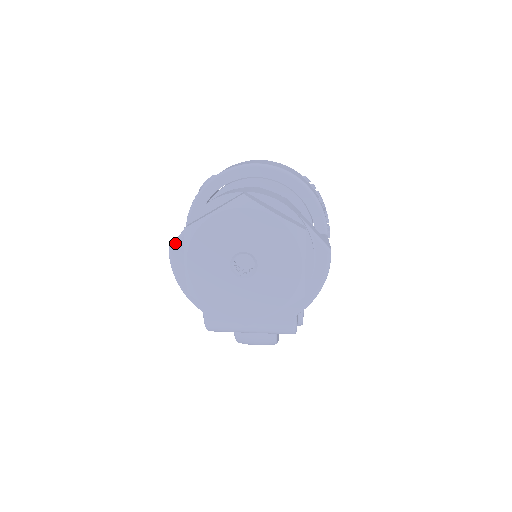
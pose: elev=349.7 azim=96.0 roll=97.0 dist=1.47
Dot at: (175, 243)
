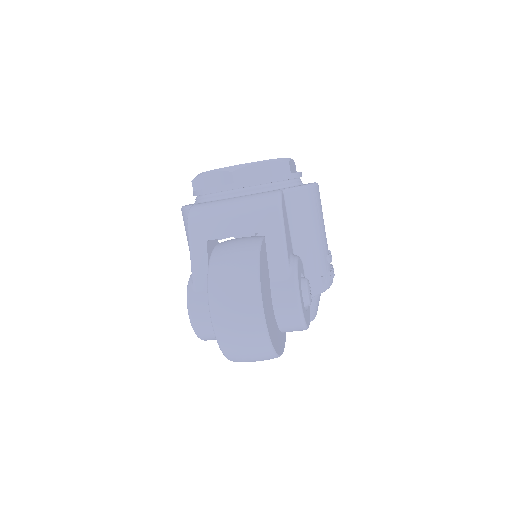
Dot at: occluded
